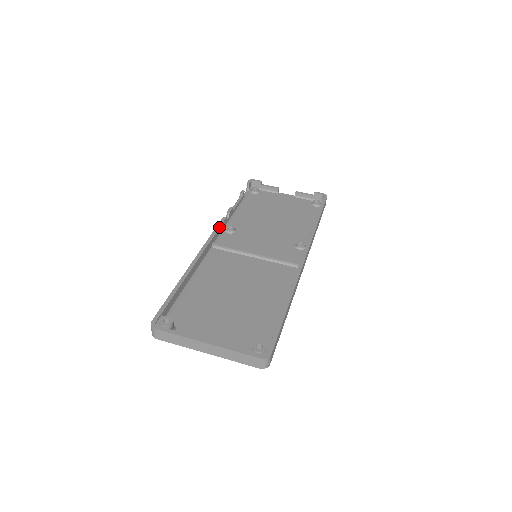
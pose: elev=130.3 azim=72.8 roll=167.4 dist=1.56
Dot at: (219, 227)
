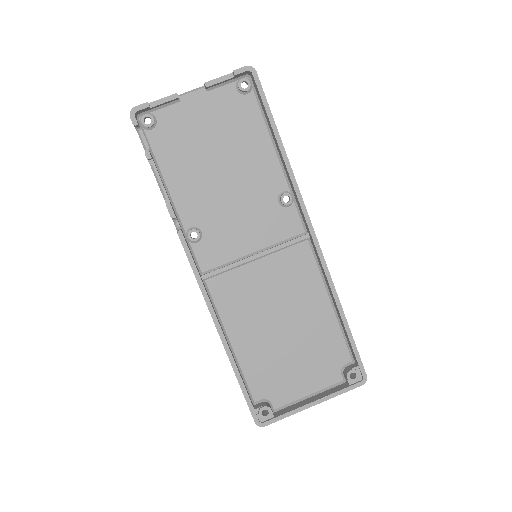
Dot at: (191, 256)
